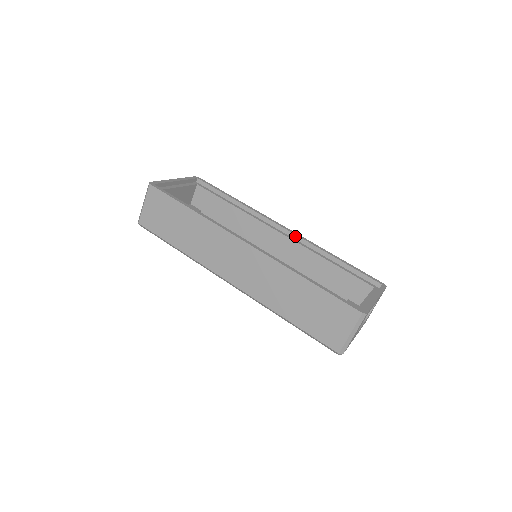
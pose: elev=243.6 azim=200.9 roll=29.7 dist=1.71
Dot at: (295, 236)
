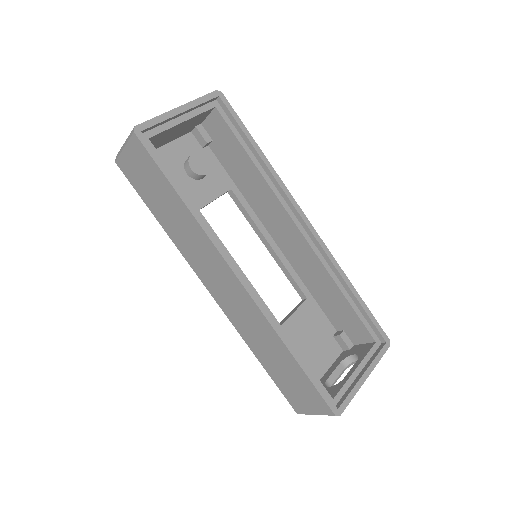
Dot at: (316, 241)
